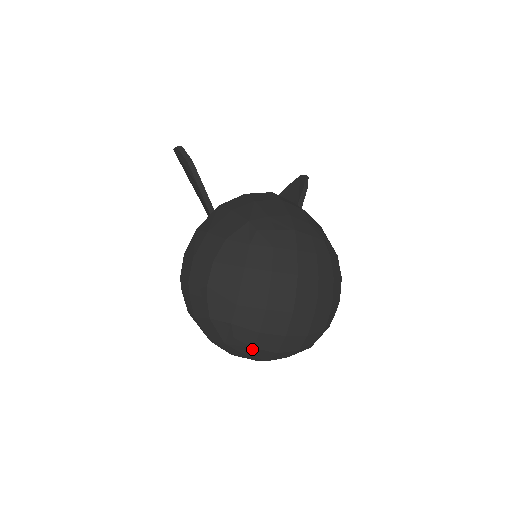
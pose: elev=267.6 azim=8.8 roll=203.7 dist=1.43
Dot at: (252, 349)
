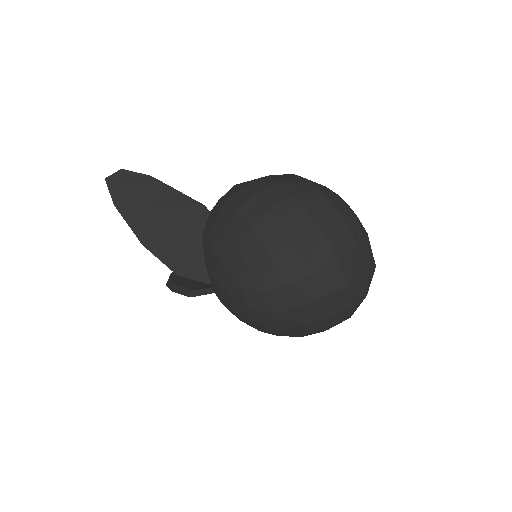
Dot at: (370, 253)
